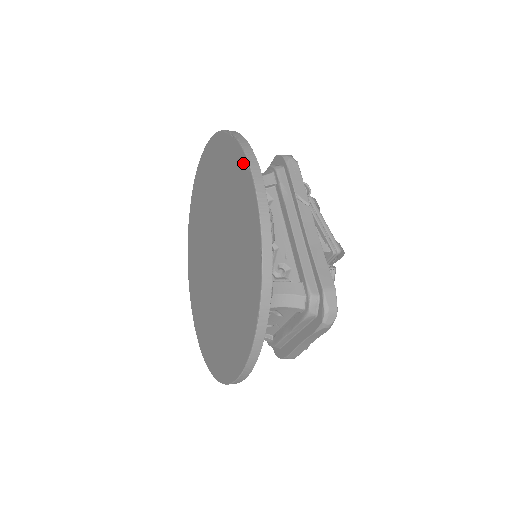
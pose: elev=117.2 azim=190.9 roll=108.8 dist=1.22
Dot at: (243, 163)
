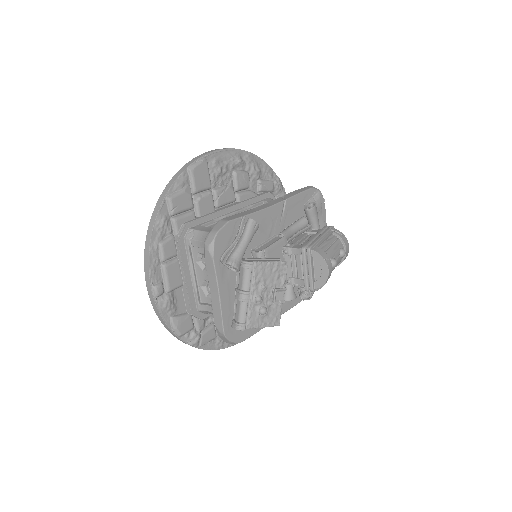
Dot at: occluded
